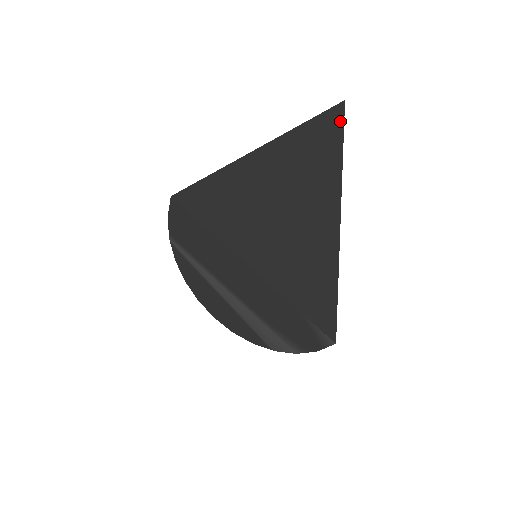
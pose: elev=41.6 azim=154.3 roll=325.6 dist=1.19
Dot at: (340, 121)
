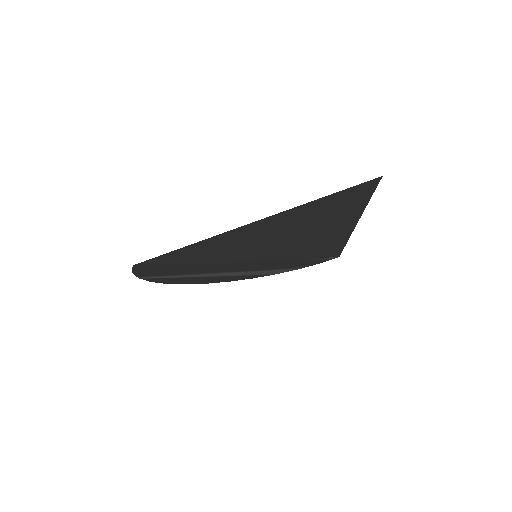
Dot at: (372, 186)
